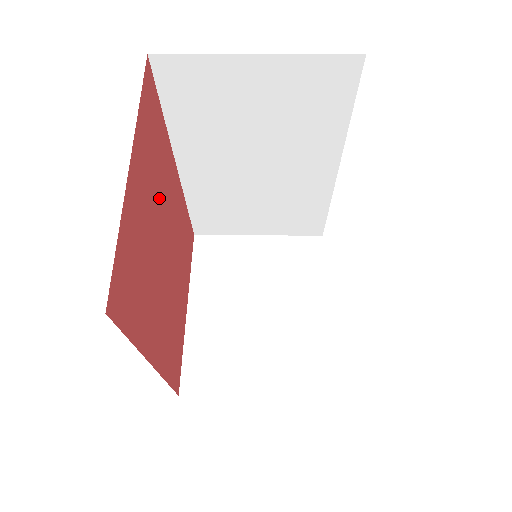
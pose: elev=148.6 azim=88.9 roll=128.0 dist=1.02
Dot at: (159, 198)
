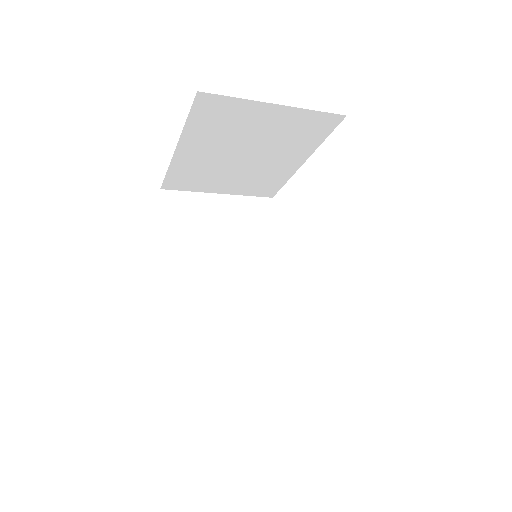
Dot at: occluded
